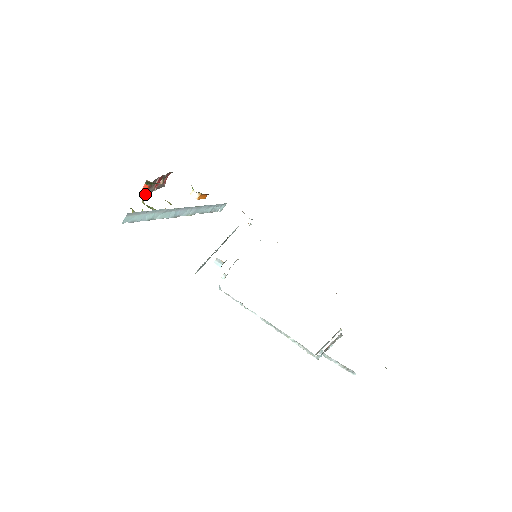
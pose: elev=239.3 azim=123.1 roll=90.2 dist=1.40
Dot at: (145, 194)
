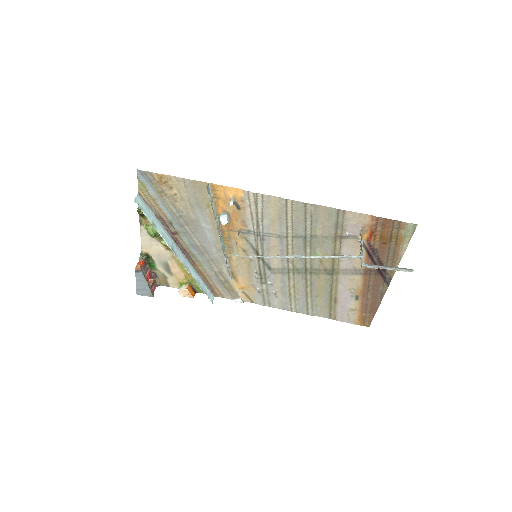
Dot at: (140, 268)
